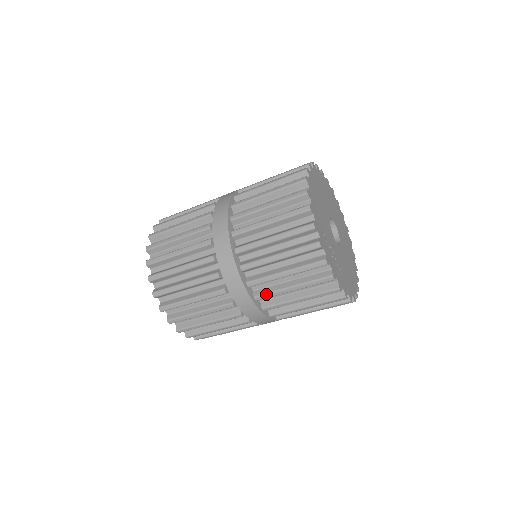
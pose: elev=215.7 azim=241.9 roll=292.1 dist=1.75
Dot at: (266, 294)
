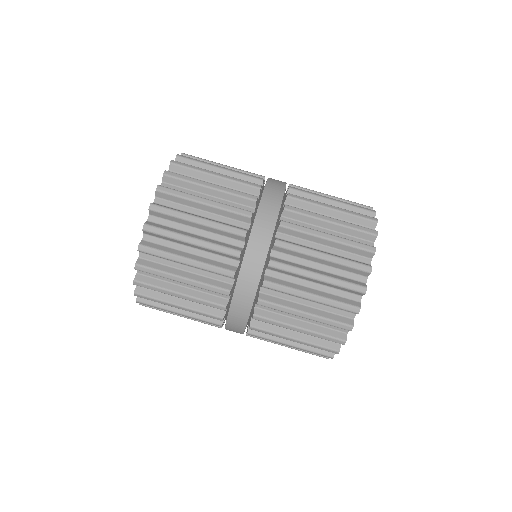
Dot at: (303, 188)
